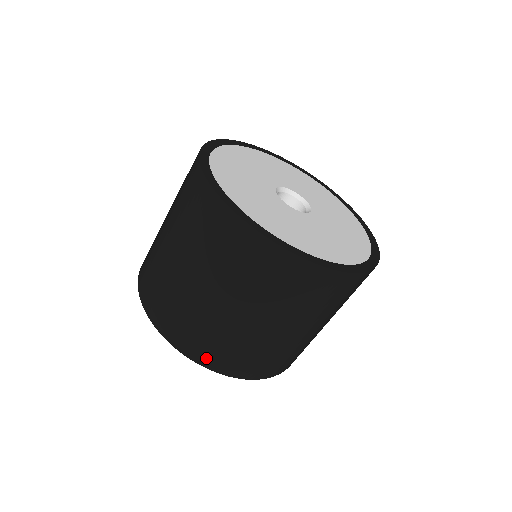
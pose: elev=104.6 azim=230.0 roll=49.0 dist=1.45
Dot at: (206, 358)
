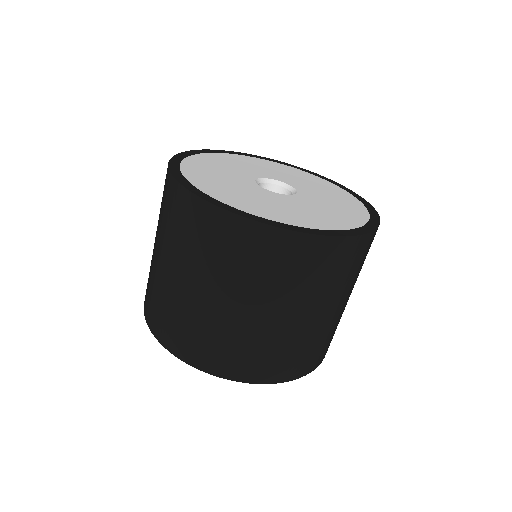
Dot at: (277, 374)
